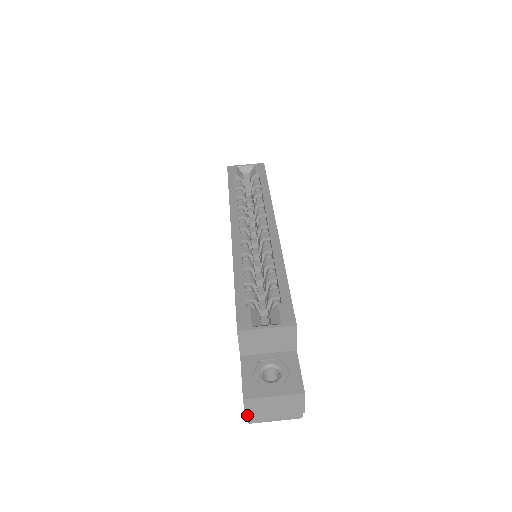
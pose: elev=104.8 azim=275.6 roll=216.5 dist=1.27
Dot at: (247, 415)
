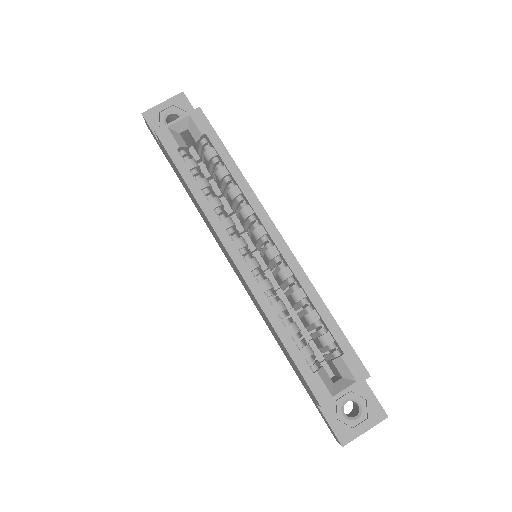
Dot at: occluded
